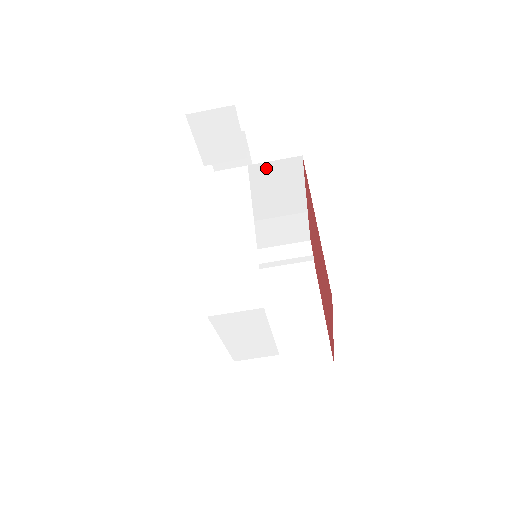
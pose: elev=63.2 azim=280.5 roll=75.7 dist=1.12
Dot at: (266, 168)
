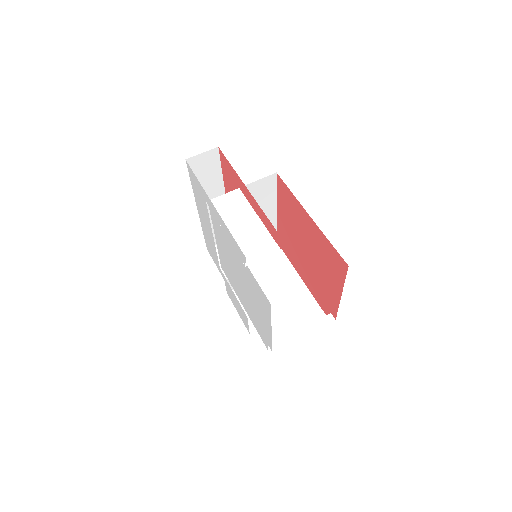
Dot at: occluded
